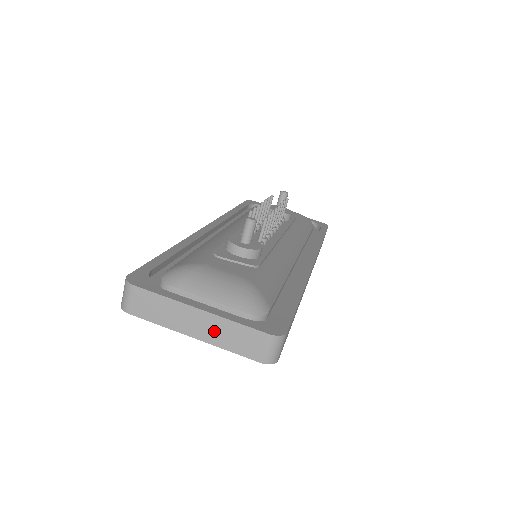
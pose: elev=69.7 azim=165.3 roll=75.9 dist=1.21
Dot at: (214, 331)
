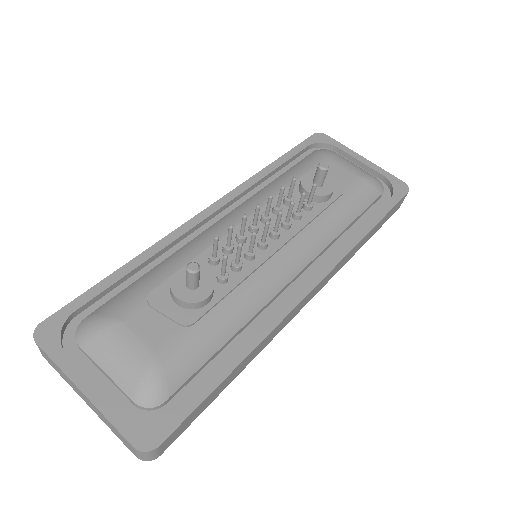
Dot at: (98, 413)
